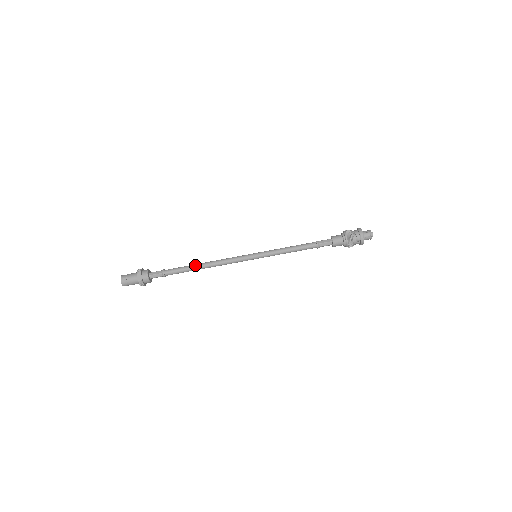
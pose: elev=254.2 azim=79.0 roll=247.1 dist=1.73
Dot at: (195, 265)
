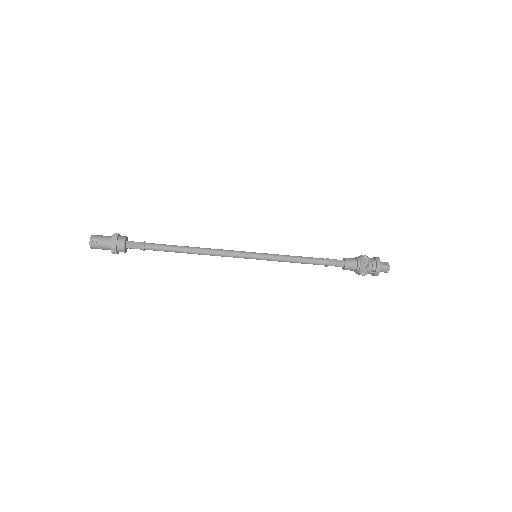
Dot at: (183, 247)
